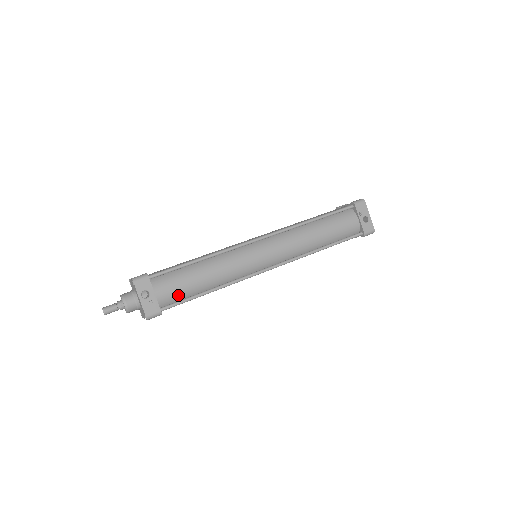
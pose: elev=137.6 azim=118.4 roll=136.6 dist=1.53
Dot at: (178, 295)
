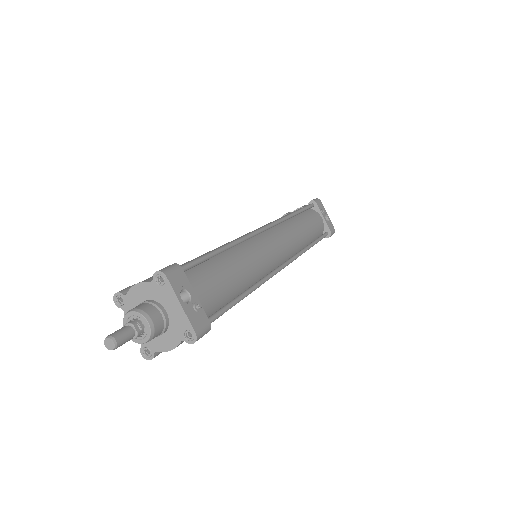
Dot at: (217, 300)
